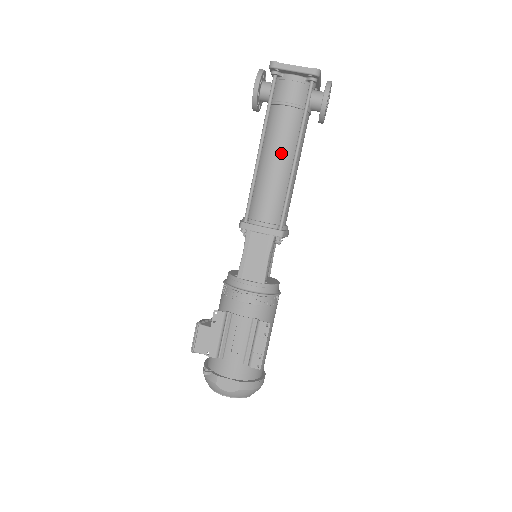
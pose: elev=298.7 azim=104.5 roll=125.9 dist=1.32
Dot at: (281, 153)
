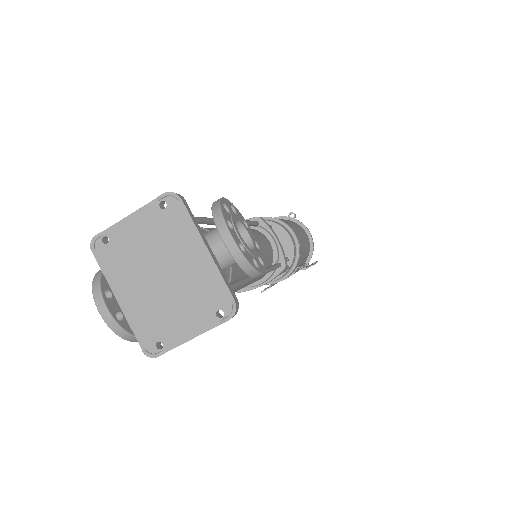
Dot at: occluded
